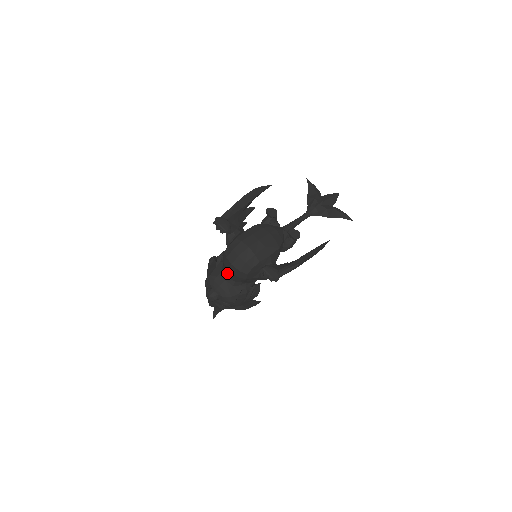
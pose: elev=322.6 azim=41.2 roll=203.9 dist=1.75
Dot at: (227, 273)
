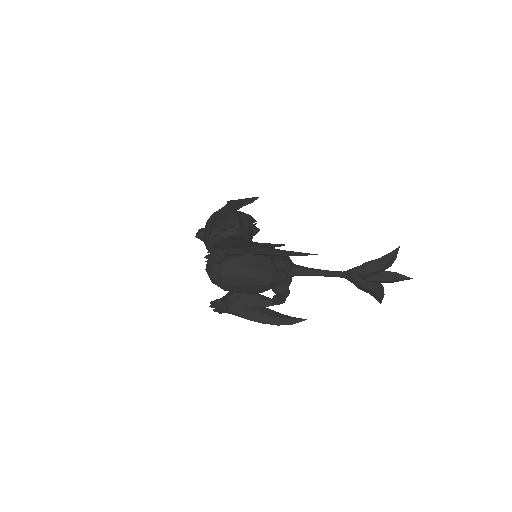
Dot at: occluded
